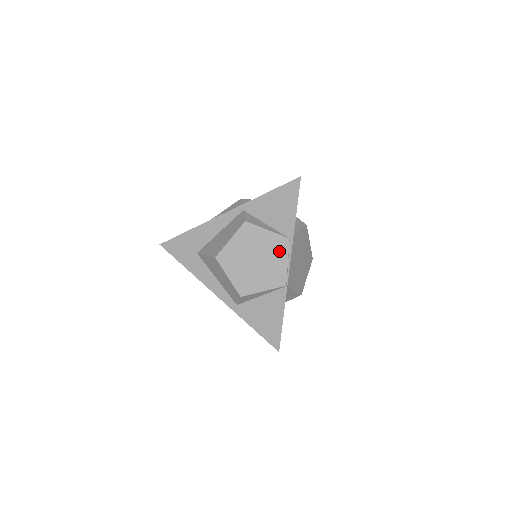
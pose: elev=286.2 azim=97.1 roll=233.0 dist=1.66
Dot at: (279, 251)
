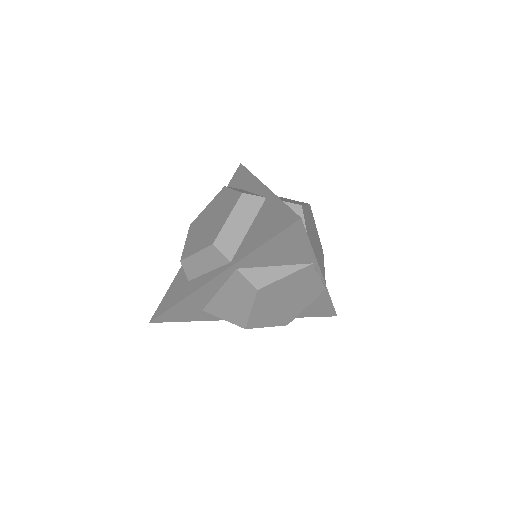
Dot at: (307, 278)
